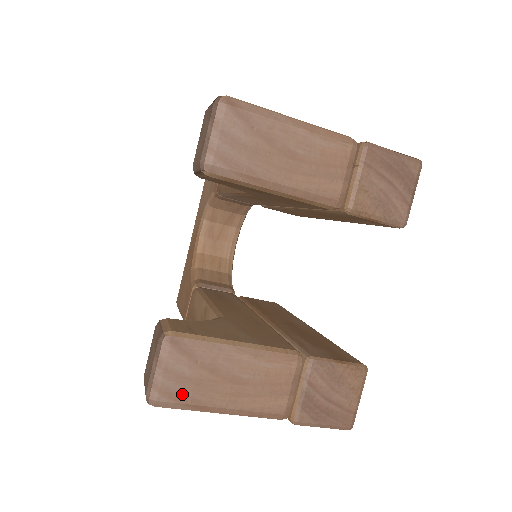
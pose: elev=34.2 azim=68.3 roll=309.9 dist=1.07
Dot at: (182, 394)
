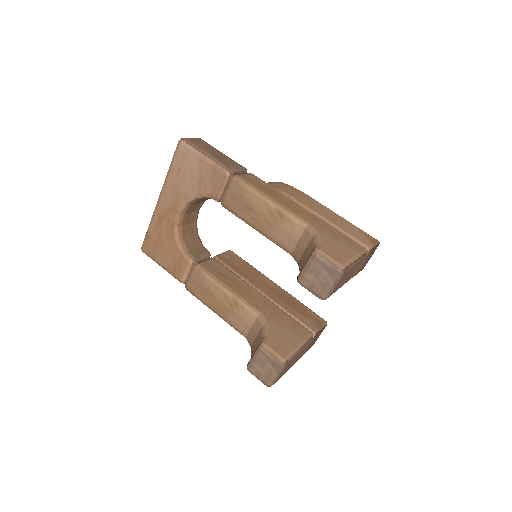
Dot at: (280, 377)
